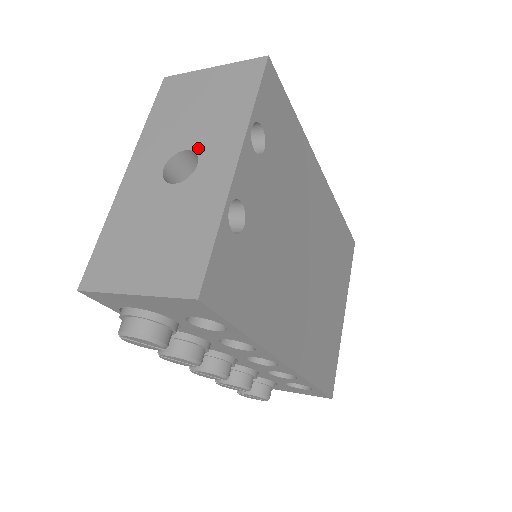
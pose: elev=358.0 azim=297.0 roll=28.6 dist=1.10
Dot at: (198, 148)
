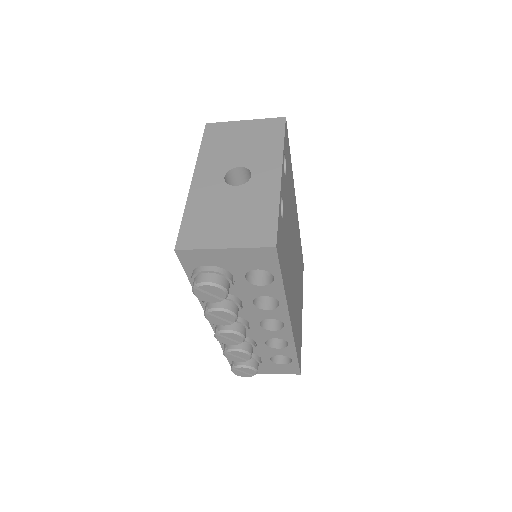
Dot at: (249, 166)
